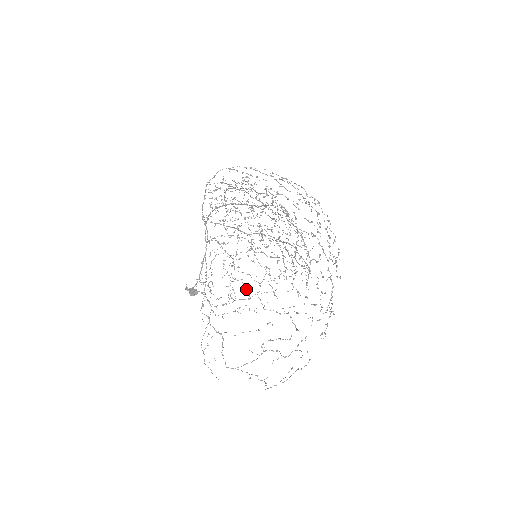
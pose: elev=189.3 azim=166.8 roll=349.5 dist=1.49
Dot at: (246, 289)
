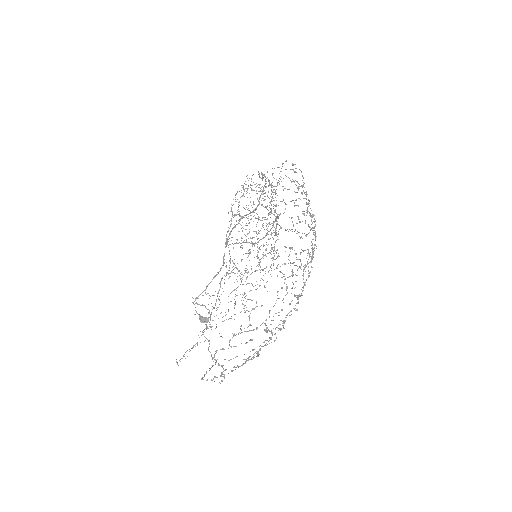
Dot at: occluded
